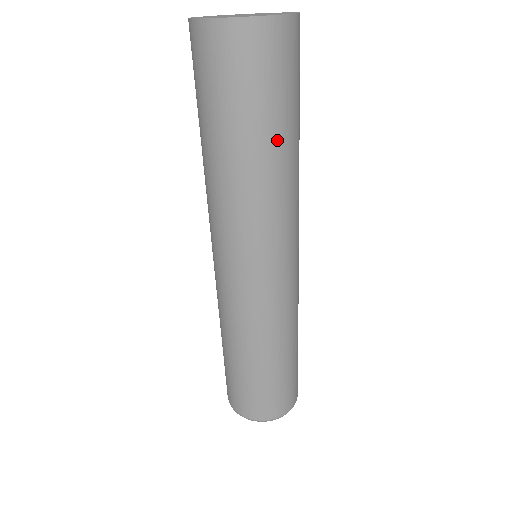
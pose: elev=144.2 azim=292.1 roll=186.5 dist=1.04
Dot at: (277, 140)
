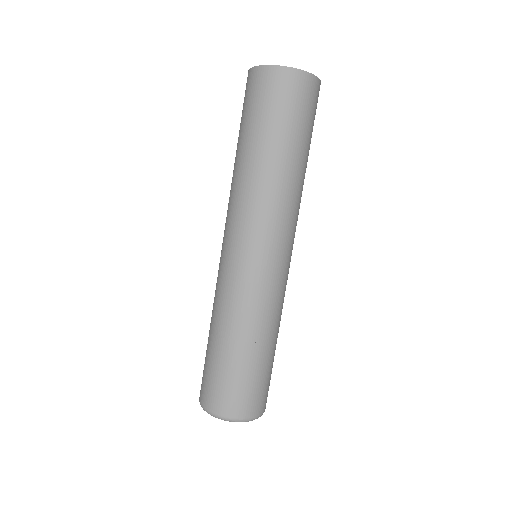
Dot at: (291, 152)
